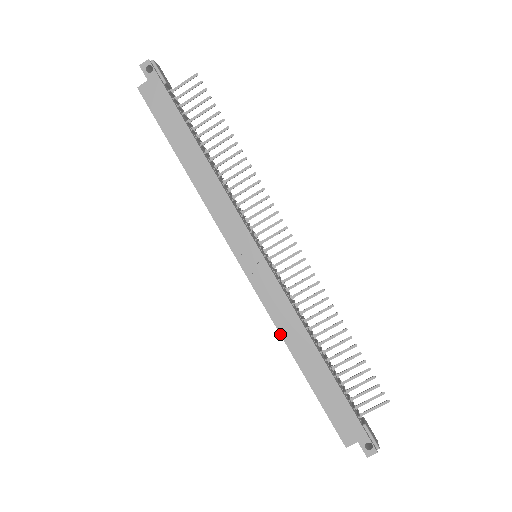
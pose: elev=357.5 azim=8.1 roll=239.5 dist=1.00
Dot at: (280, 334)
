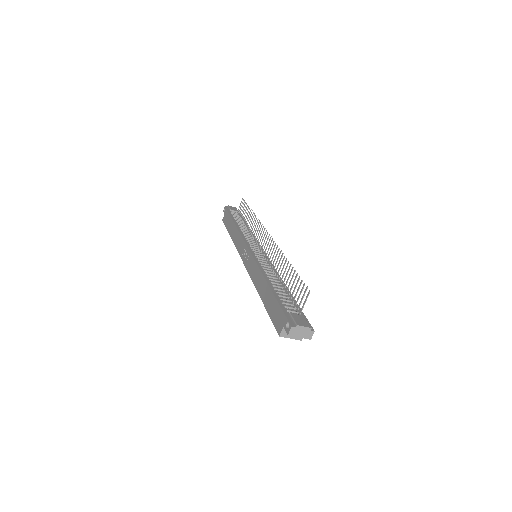
Dot at: occluded
